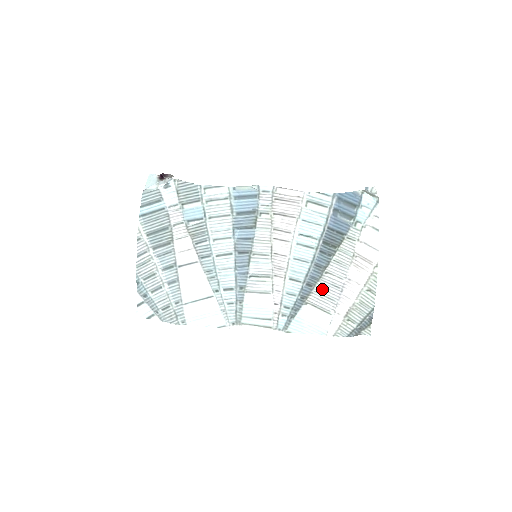
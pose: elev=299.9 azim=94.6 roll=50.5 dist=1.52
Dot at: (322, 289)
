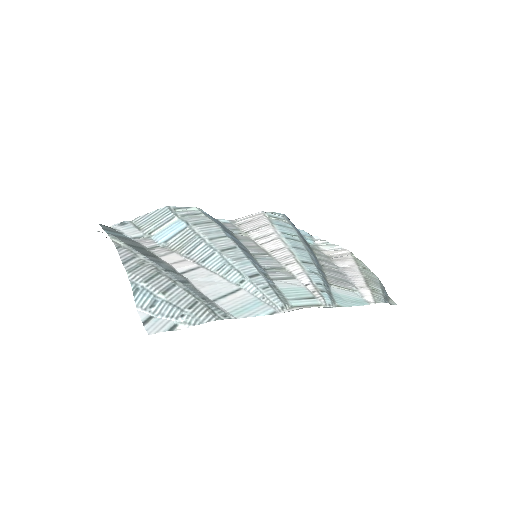
Dot at: (331, 274)
